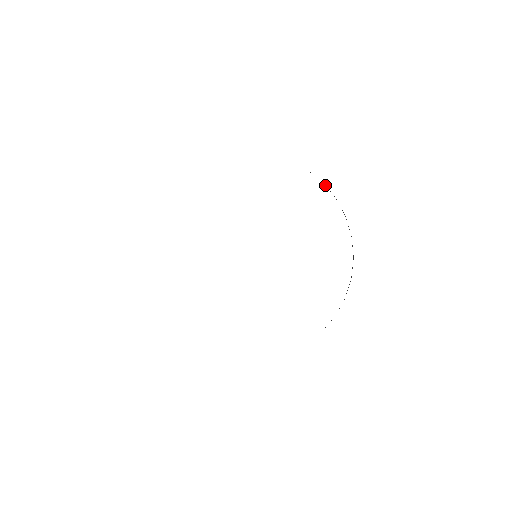
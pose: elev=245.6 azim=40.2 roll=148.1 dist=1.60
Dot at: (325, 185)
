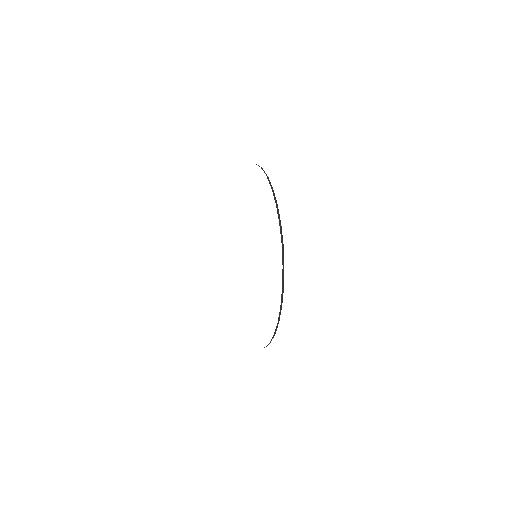
Dot at: (282, 248)
